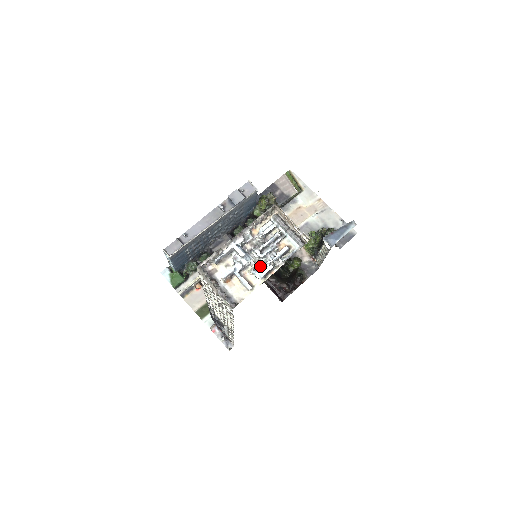
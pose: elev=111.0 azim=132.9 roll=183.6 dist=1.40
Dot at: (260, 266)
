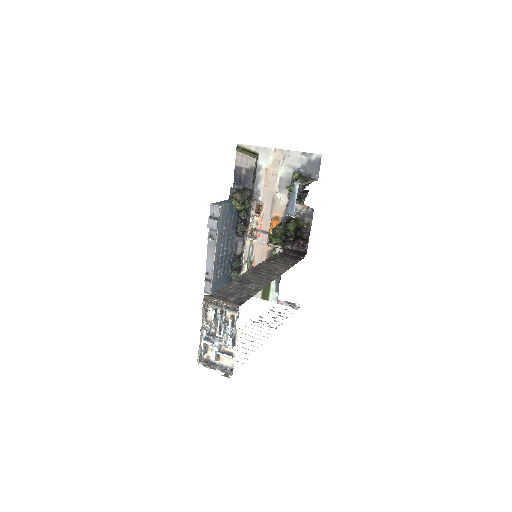
Dot at: (226, 340)
